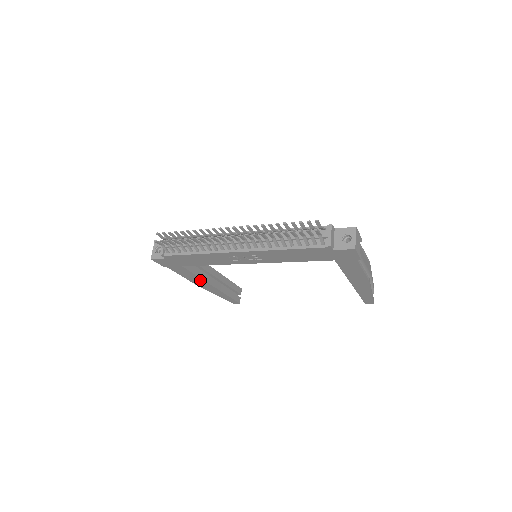
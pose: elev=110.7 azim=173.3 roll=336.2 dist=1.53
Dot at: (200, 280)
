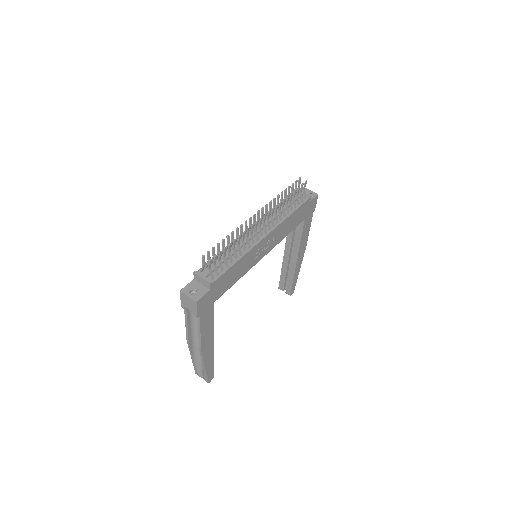
Dot at: (210, 333)
